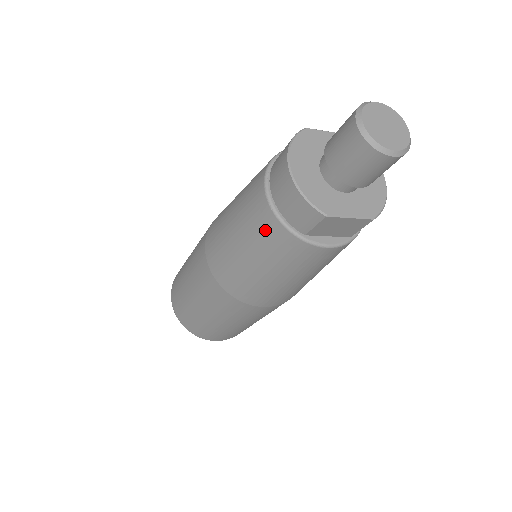
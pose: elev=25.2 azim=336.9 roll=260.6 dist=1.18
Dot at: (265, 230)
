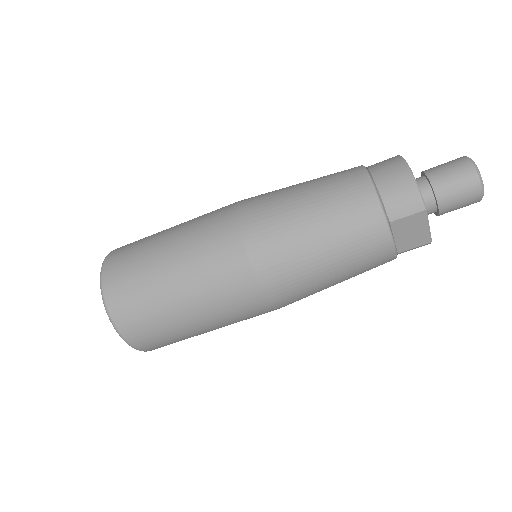
Dot at: (355, 204)
